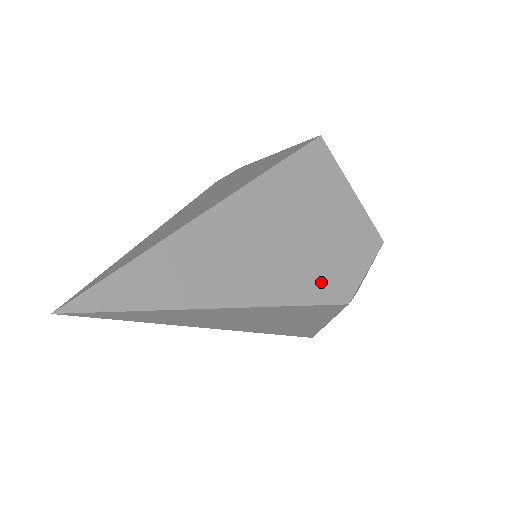
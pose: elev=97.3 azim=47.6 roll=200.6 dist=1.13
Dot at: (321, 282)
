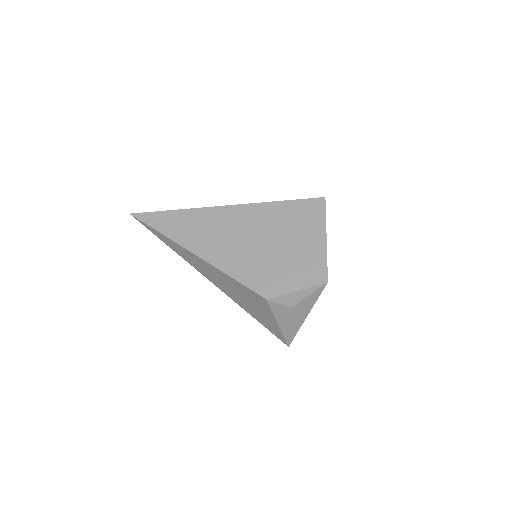
Dot at: (257, 275)
